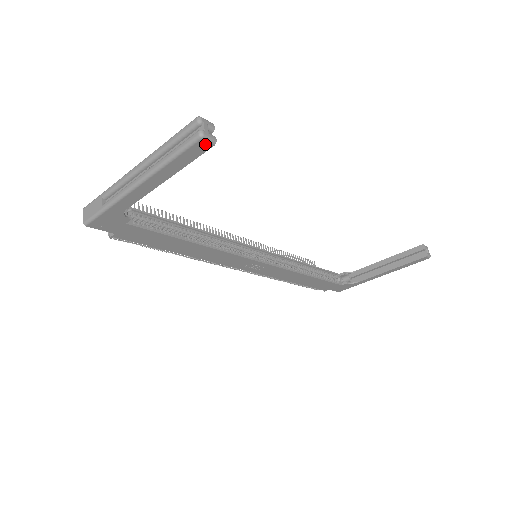
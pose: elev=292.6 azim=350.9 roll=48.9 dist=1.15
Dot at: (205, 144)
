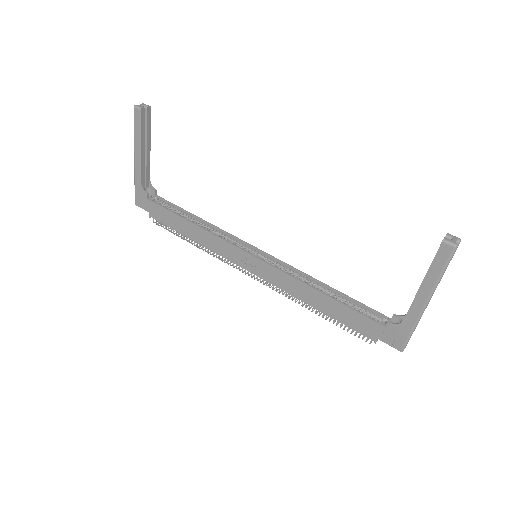
Dot at: (137, 111)
